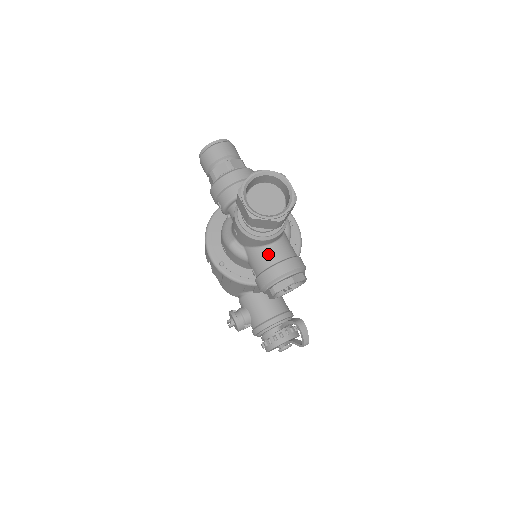
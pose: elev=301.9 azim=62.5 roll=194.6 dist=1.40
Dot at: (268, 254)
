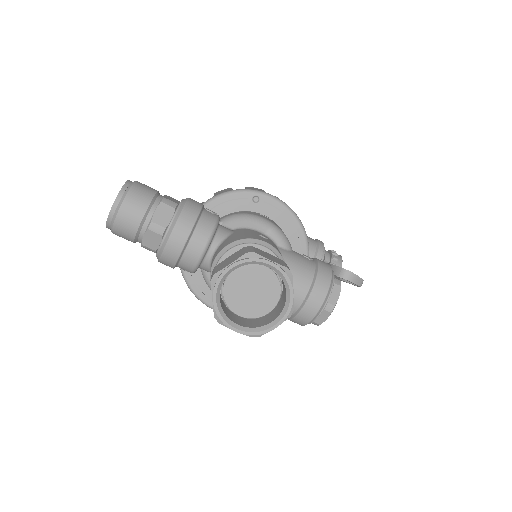
Dot at: occluded
